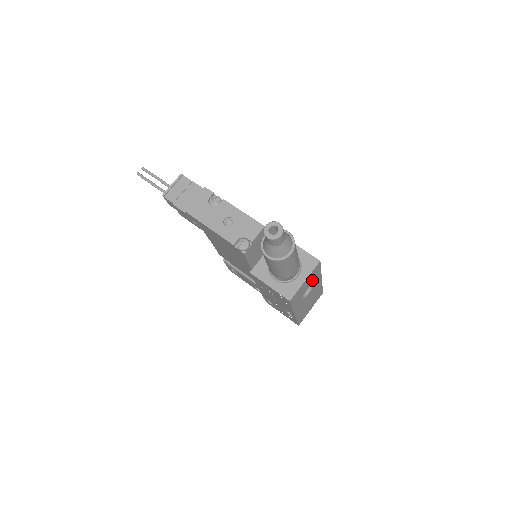
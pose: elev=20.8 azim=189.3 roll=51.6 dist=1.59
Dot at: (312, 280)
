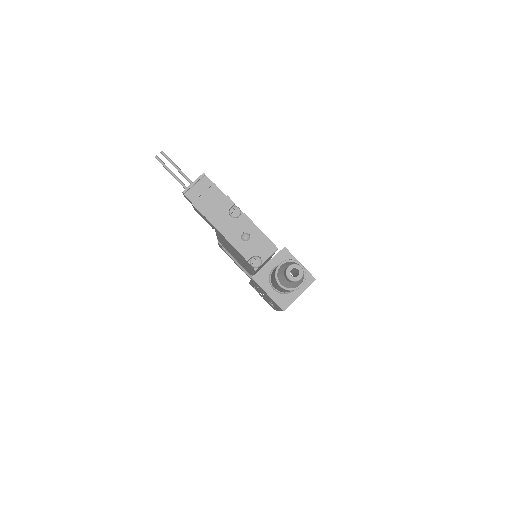
Dot at: occluded
